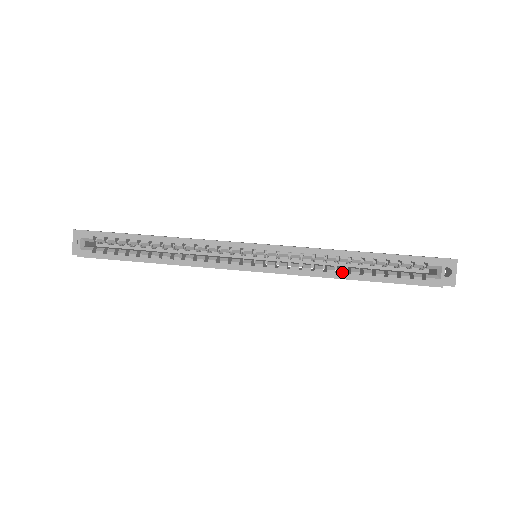
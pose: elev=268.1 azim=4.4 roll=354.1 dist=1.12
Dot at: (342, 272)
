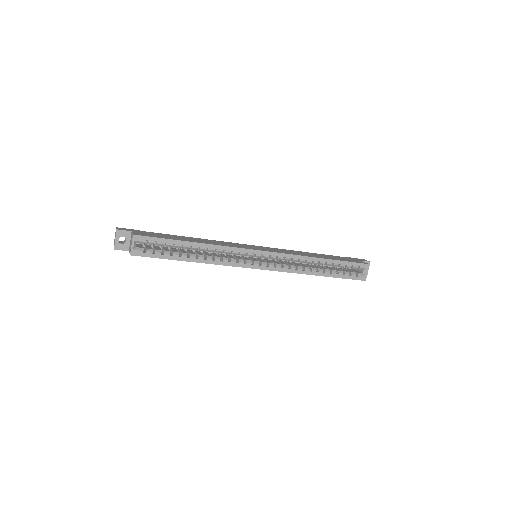
Dot at: (314, 271)
